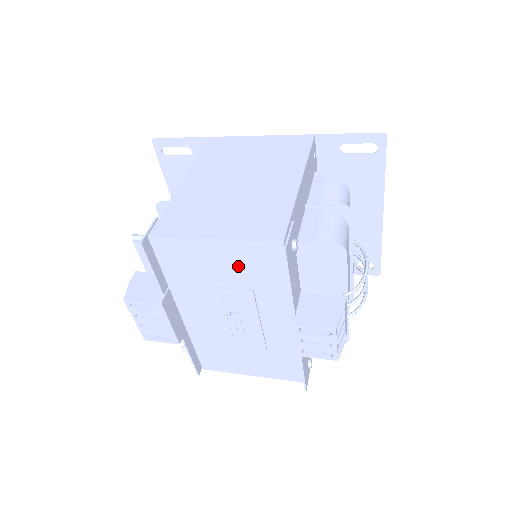
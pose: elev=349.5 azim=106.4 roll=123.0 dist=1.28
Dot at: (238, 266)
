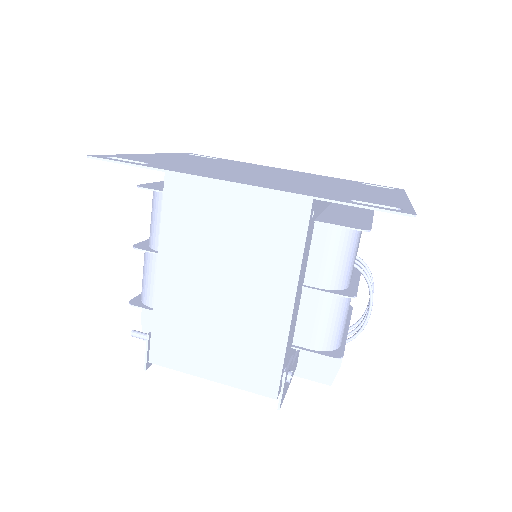
Dot at: occluded
